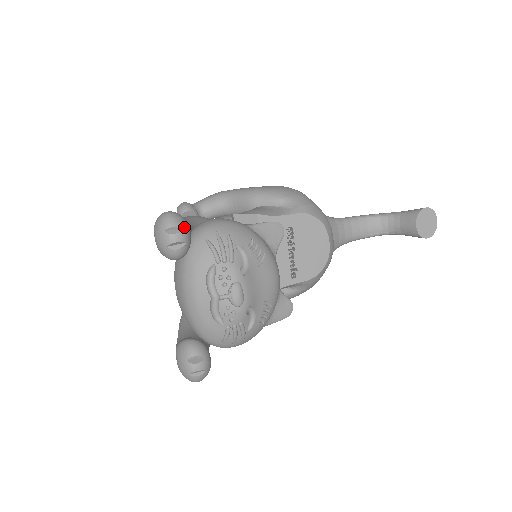
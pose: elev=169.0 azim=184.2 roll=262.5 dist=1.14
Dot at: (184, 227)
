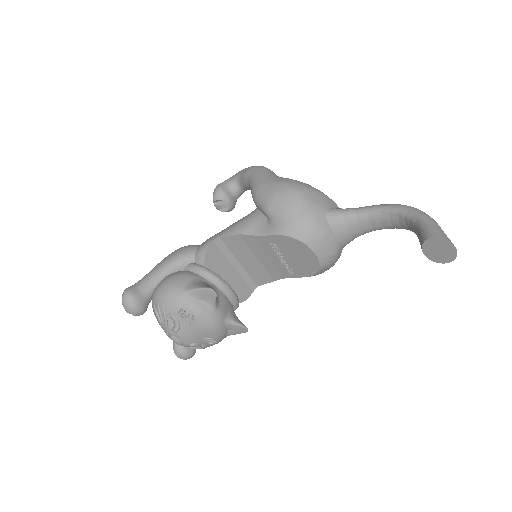
Dot at: (131, 306)
